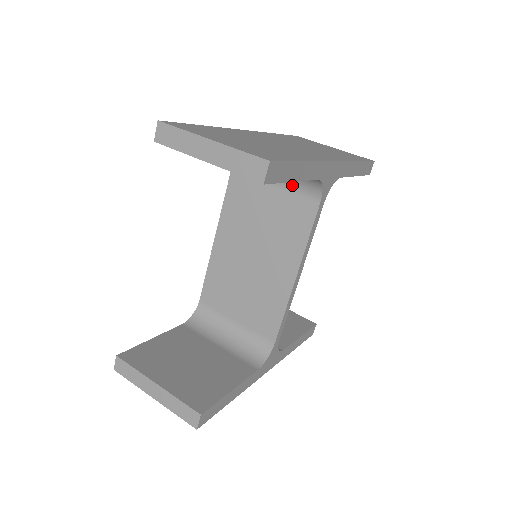
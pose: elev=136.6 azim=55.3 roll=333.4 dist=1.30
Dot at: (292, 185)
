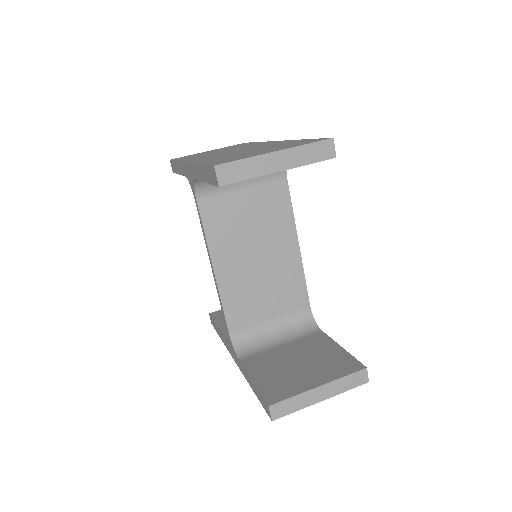
Dot at: (259, 178)
